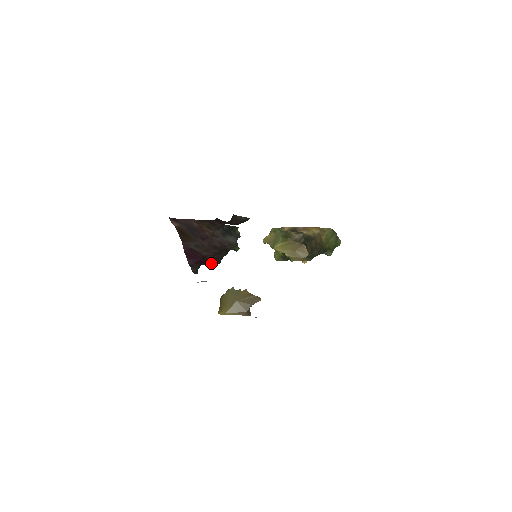
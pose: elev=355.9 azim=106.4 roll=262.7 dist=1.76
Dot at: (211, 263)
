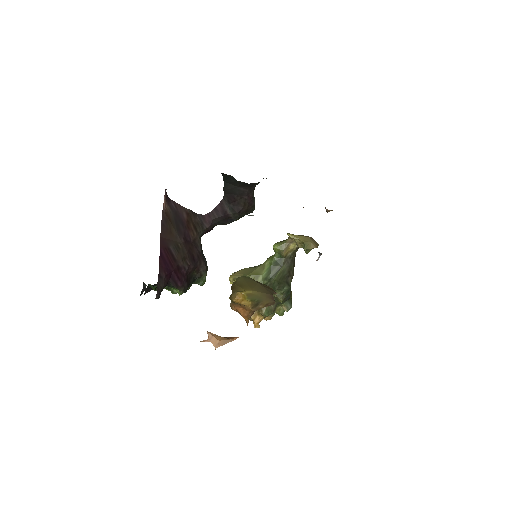
Dot at: (181, 283)
